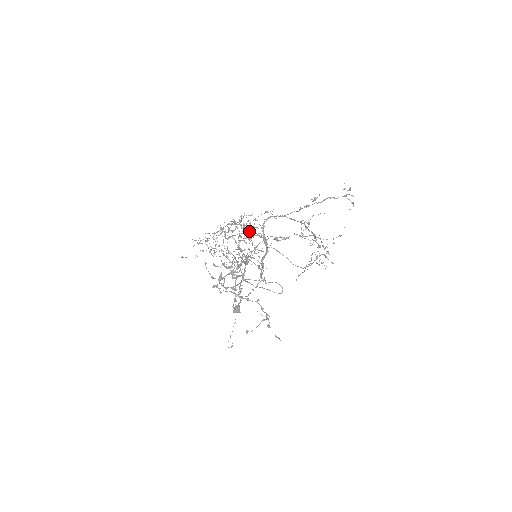
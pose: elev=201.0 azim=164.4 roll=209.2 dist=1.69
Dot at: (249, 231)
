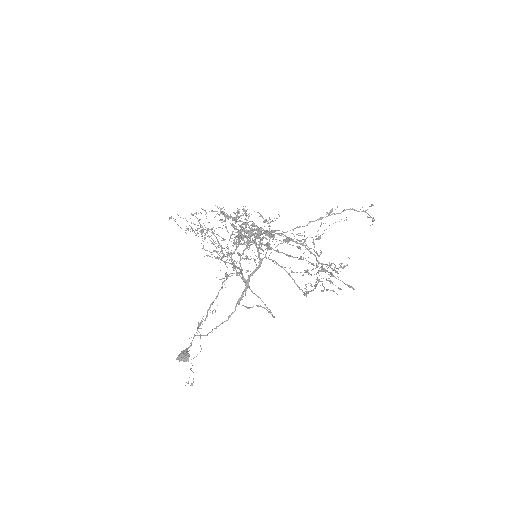
Dot at: (250, 228)
